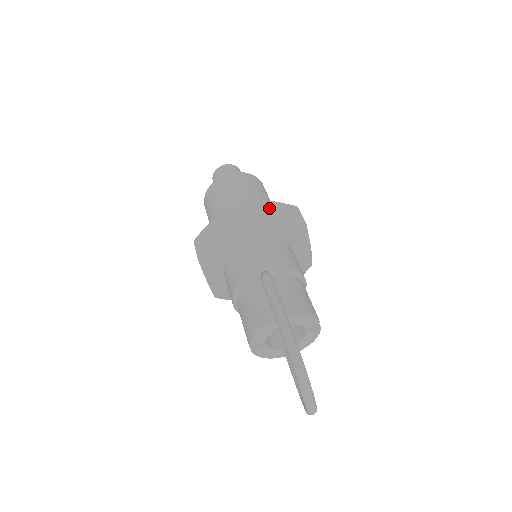
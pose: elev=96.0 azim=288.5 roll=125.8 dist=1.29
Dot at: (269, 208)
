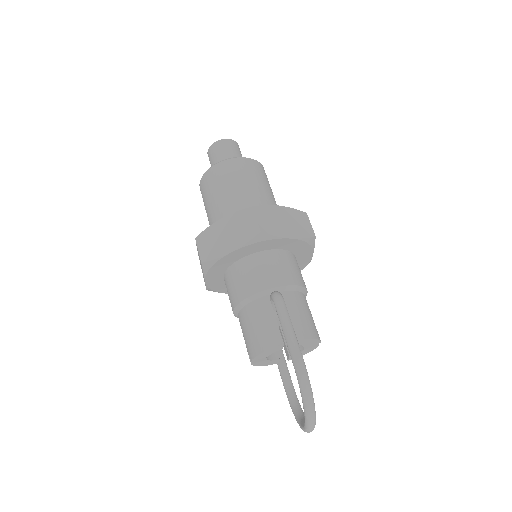
Dot at: (281, 216)
